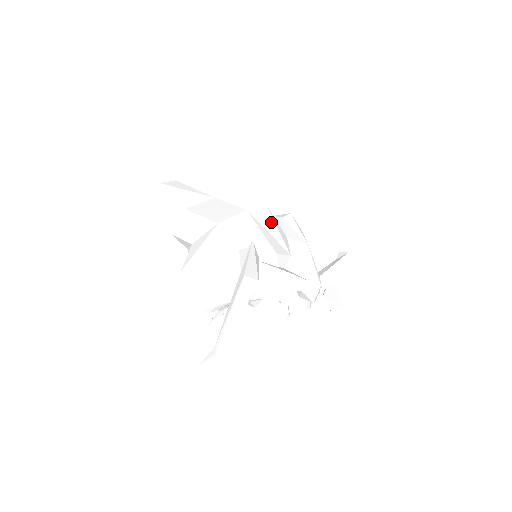
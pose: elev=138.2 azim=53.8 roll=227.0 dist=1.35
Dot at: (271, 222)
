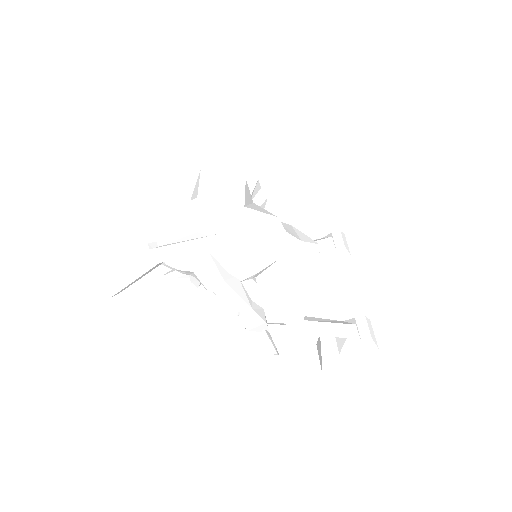
Dot at: (265, 234)
